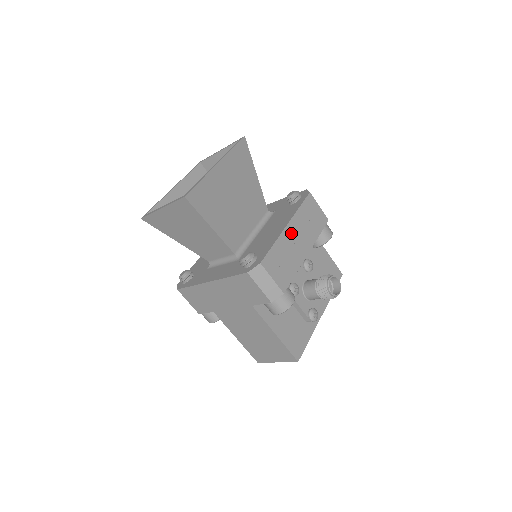
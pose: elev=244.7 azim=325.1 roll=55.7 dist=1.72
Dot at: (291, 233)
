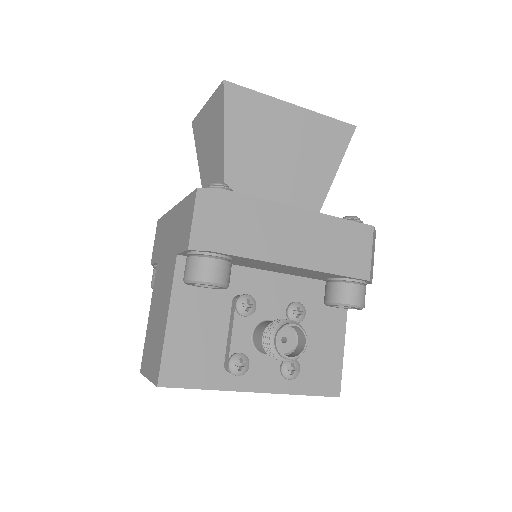
Dot at: (298, 221)
